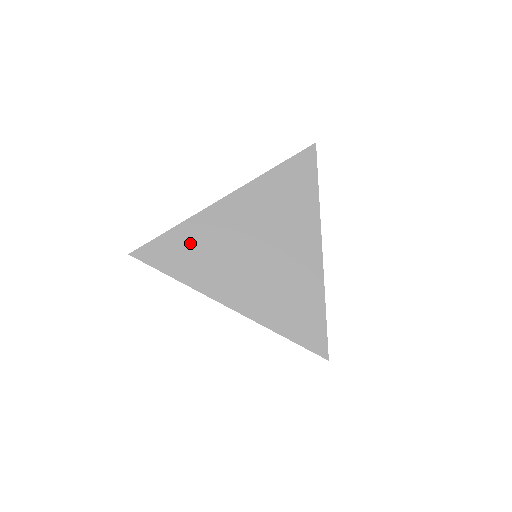
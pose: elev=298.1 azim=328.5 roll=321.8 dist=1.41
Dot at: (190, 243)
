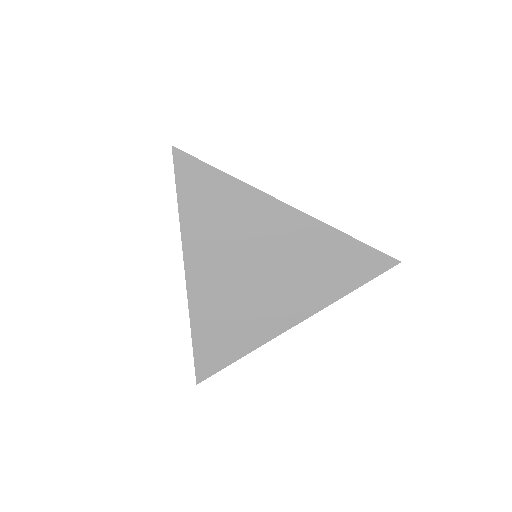
Dot at: occluded
